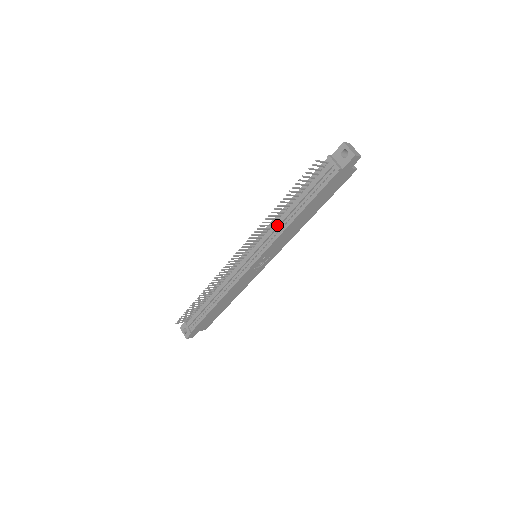
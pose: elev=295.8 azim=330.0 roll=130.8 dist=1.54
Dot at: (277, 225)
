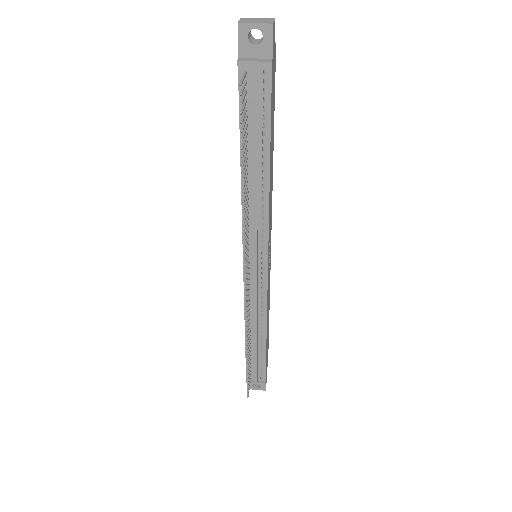
Dot at: (255, 205)
